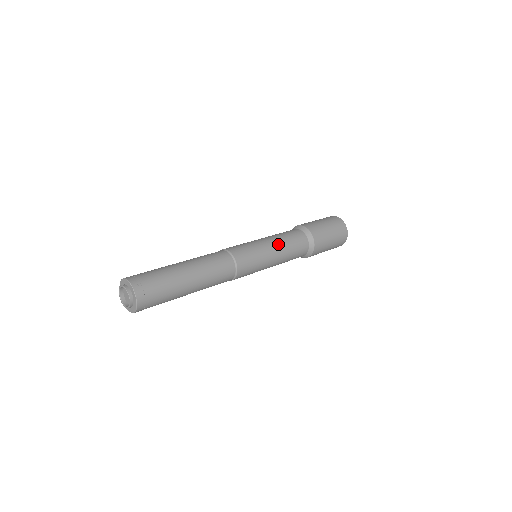
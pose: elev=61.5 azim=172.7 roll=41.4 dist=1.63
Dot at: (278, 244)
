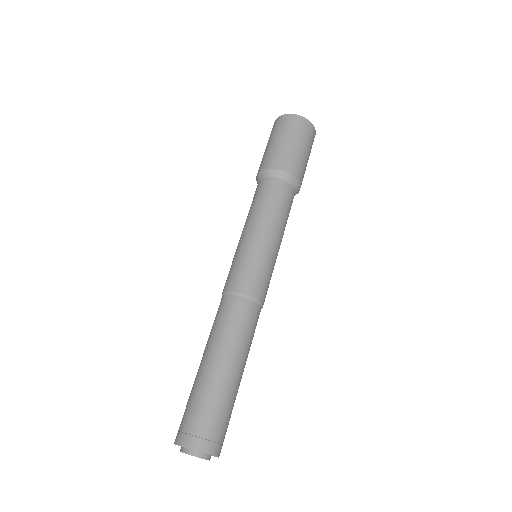
Dot at: (265, 224)
